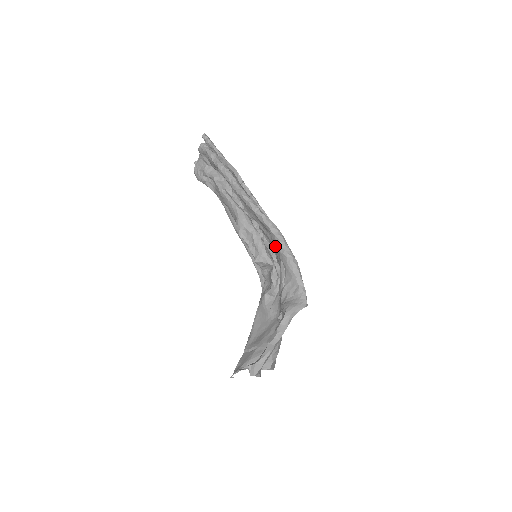
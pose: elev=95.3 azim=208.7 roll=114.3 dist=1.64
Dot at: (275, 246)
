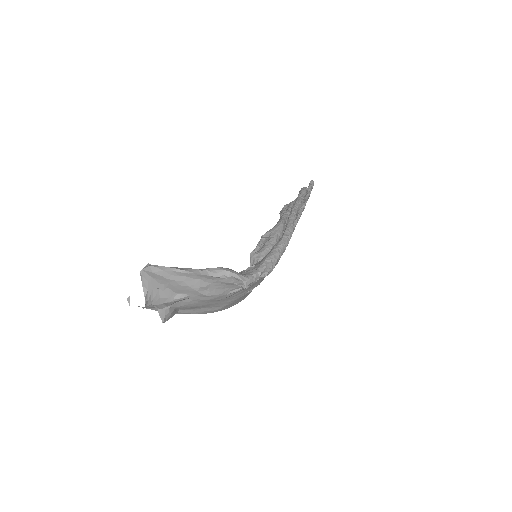
Dot at: occluded
